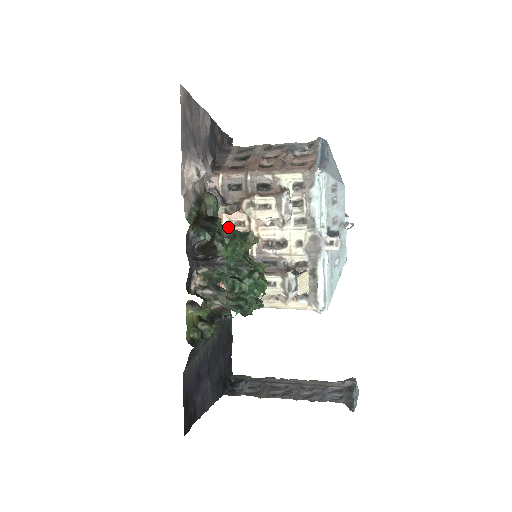
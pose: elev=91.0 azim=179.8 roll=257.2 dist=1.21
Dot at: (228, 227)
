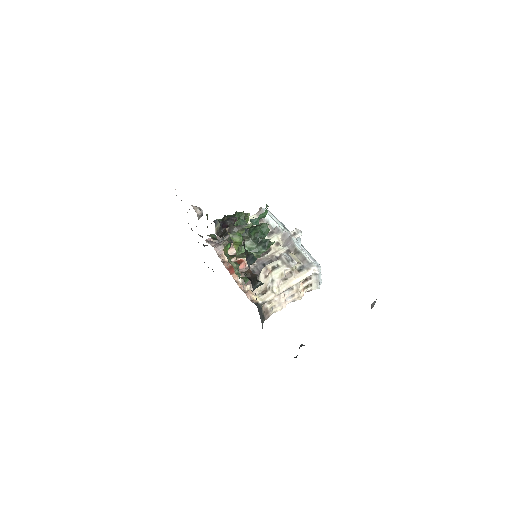
Dot at: occluded
